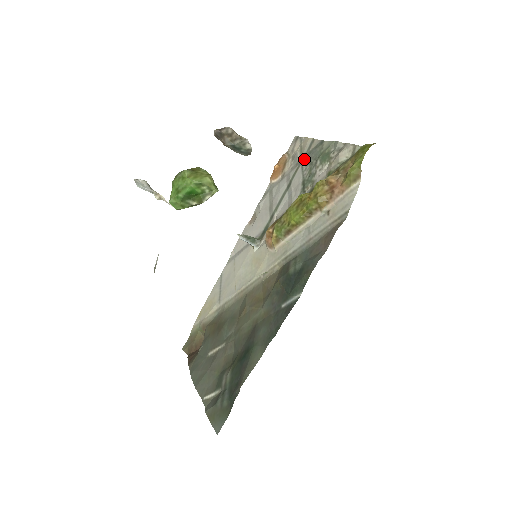
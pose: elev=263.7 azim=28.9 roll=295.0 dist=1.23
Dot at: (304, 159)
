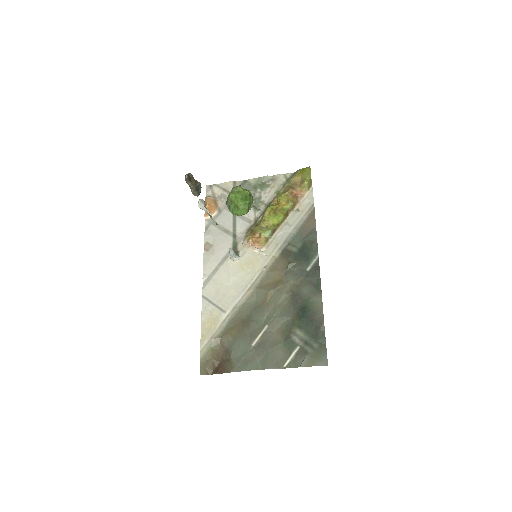
Dot at: occluded
